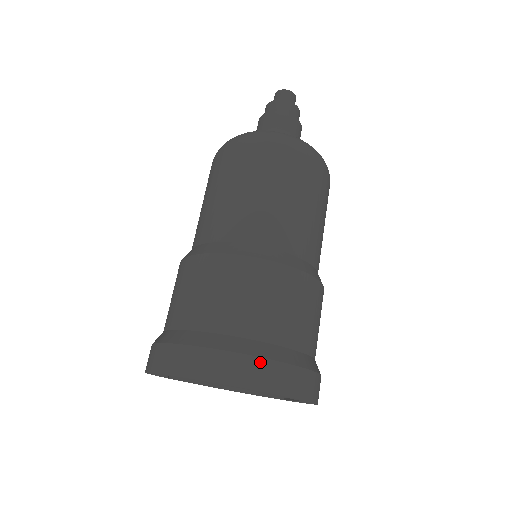
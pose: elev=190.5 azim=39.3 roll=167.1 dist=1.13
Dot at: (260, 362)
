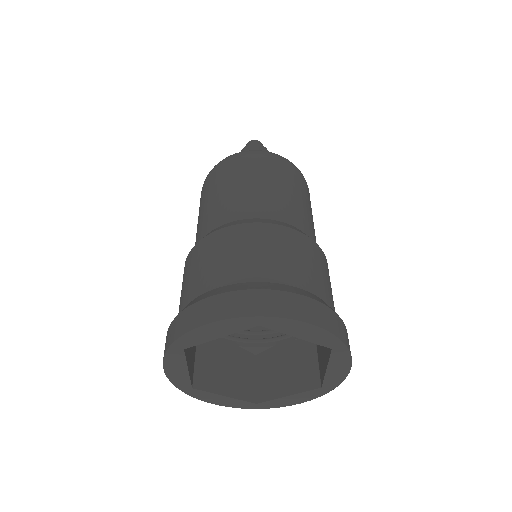
Dot at: (345, 328)
